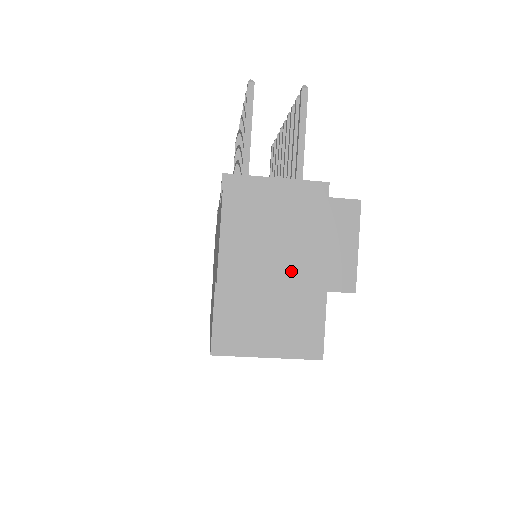
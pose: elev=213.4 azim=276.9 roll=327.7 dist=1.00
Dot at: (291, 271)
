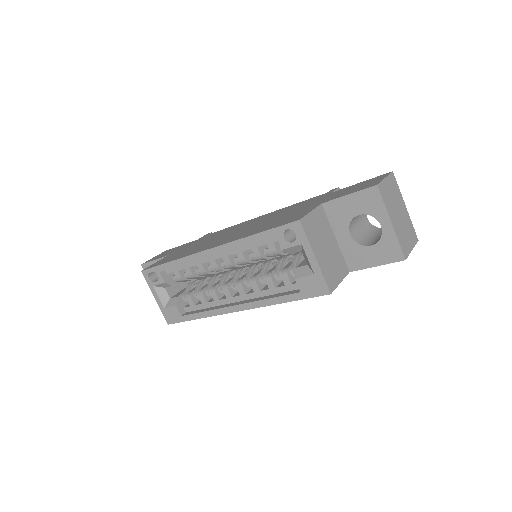
Dot at: (395, 221)
